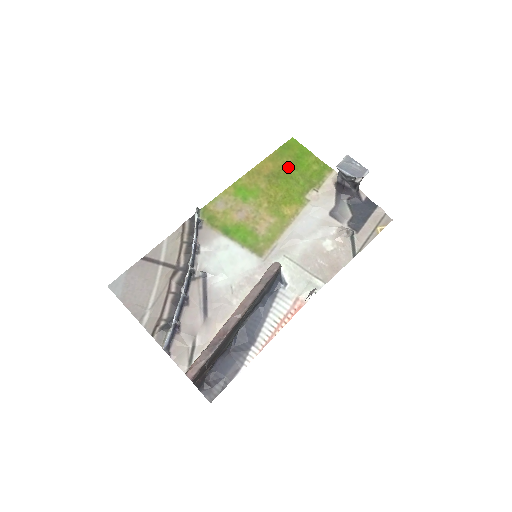
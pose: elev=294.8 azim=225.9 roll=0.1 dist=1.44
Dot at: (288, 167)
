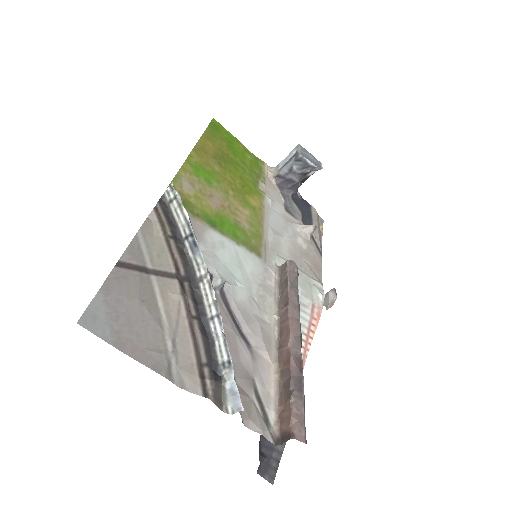
Dot at: (227, 151)
